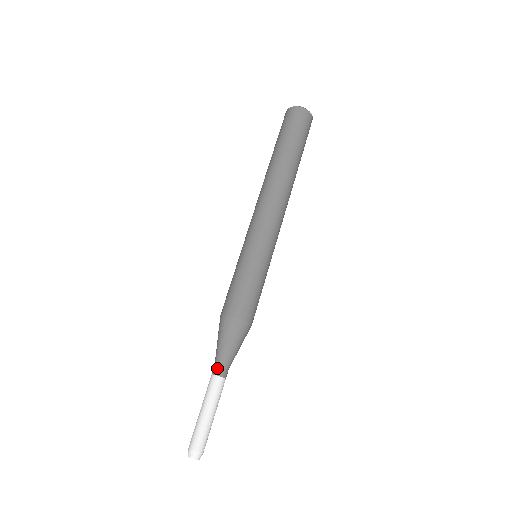
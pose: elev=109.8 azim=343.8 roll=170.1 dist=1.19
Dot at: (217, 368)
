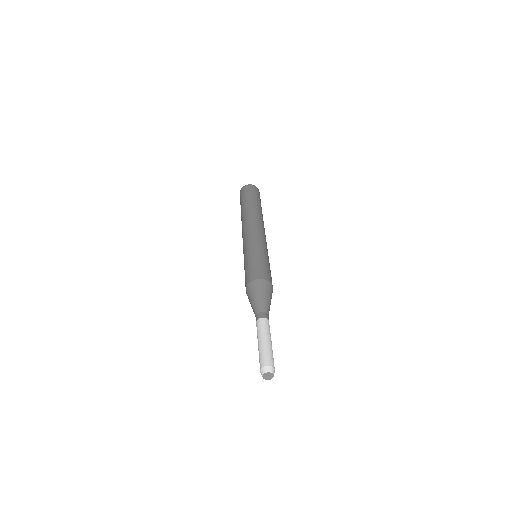
Dot at: (263, 313)
